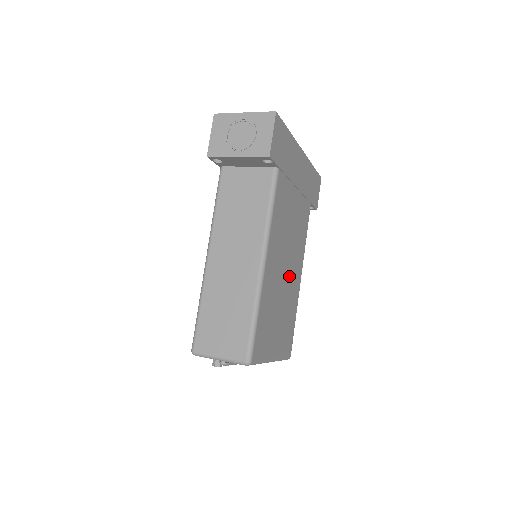
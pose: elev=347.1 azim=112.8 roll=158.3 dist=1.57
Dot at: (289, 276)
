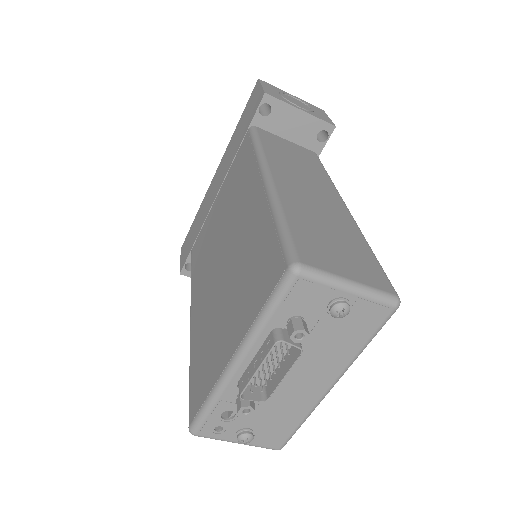
Dot at: occluded
